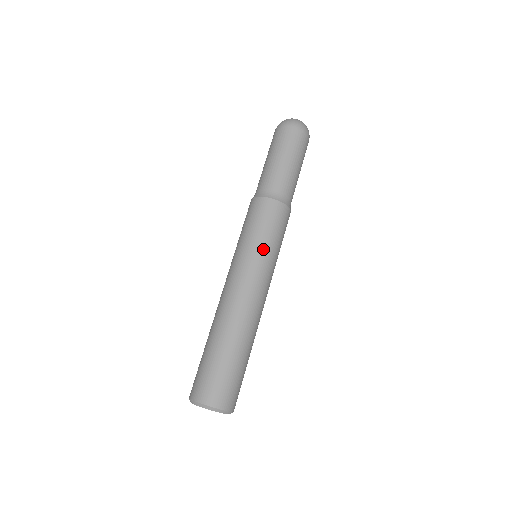
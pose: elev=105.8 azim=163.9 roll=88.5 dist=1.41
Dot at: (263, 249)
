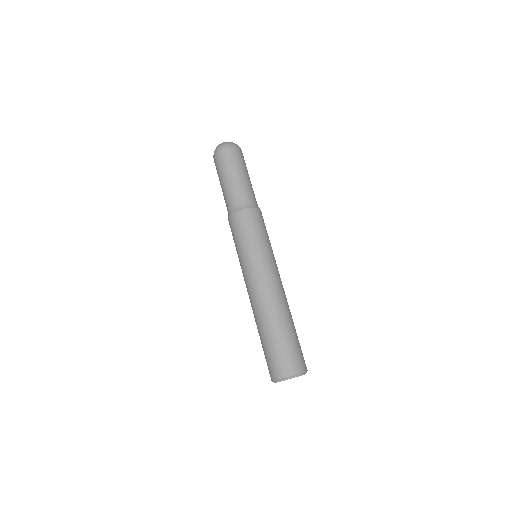
Dot at: (268, 247)
